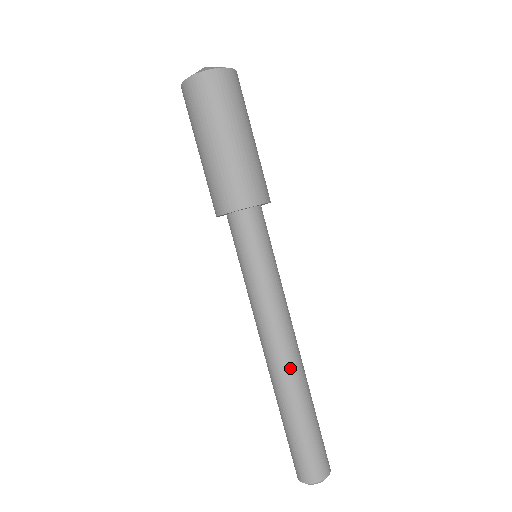
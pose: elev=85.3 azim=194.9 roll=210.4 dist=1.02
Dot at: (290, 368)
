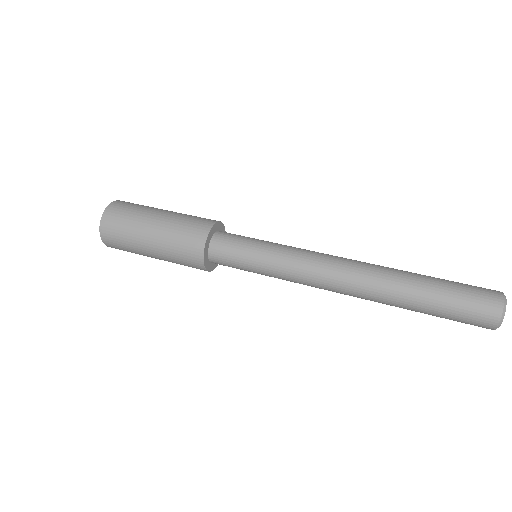
Dot at: (364, 277)
